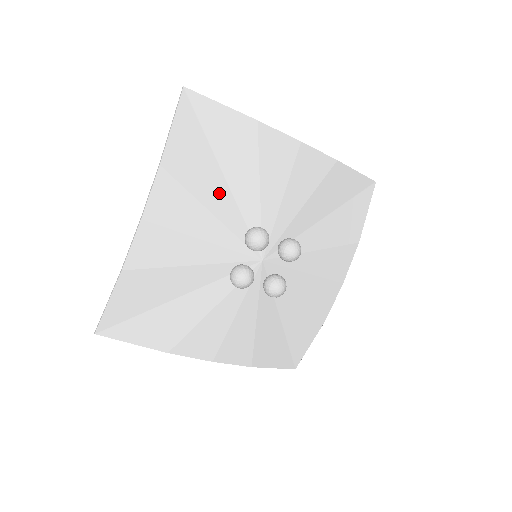
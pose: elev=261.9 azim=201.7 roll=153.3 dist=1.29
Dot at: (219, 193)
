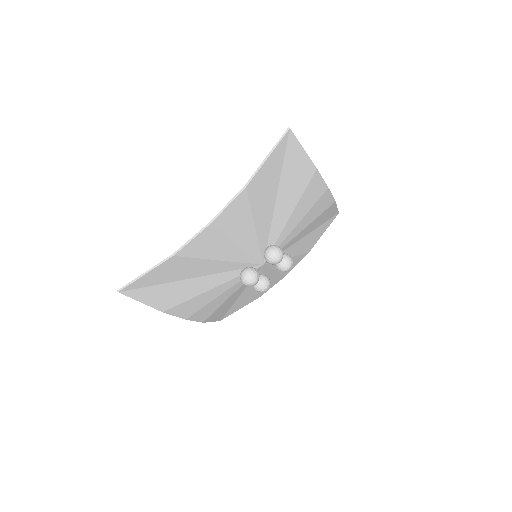
Dot at: (266, 214)
